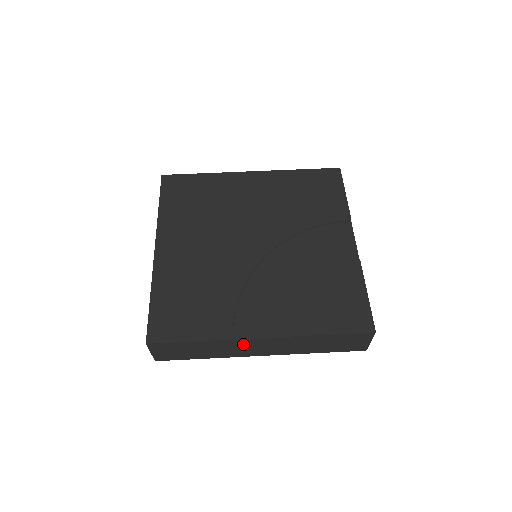
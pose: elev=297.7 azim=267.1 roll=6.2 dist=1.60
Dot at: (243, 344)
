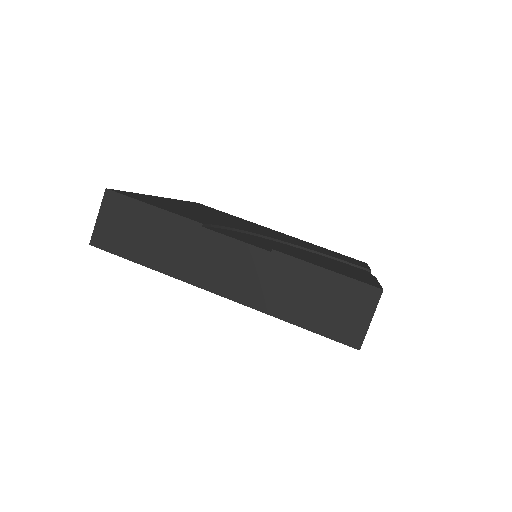
Dot at: (209, 245)
